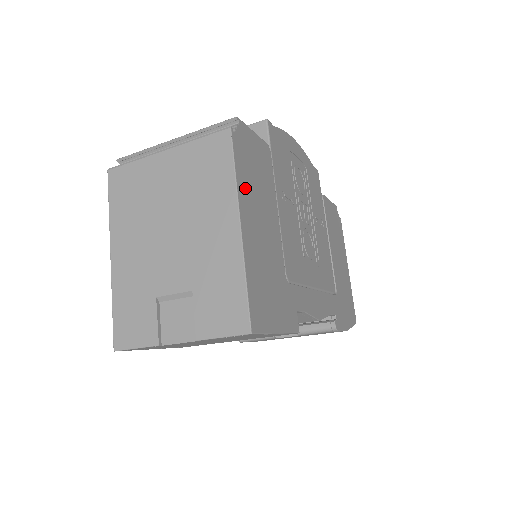
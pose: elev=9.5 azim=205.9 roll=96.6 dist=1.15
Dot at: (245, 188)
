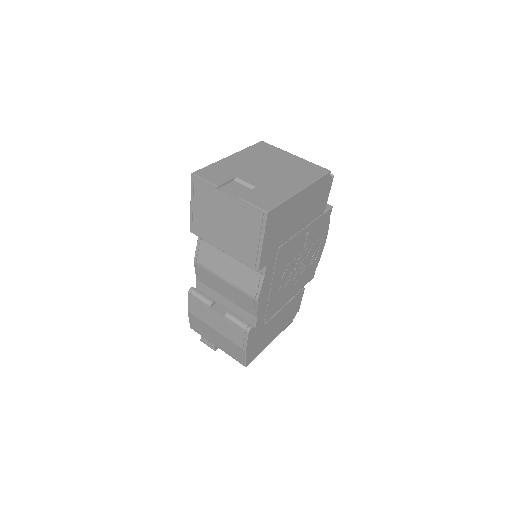
Dot at: (313, 190)
